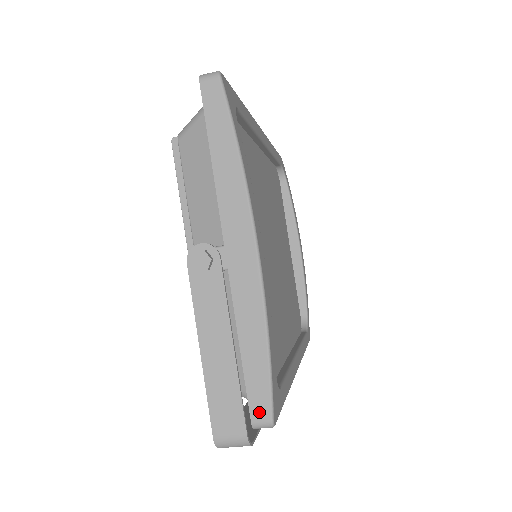
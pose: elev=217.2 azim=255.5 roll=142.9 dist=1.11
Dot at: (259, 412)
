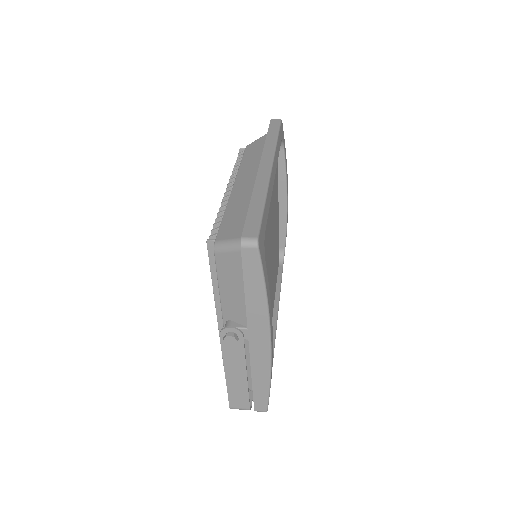
Dot at: (260, 408)
